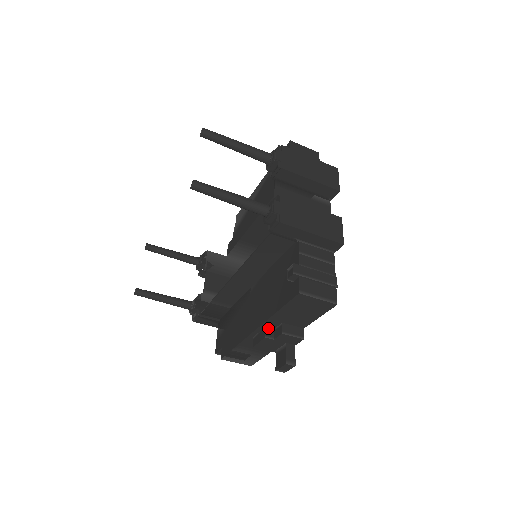
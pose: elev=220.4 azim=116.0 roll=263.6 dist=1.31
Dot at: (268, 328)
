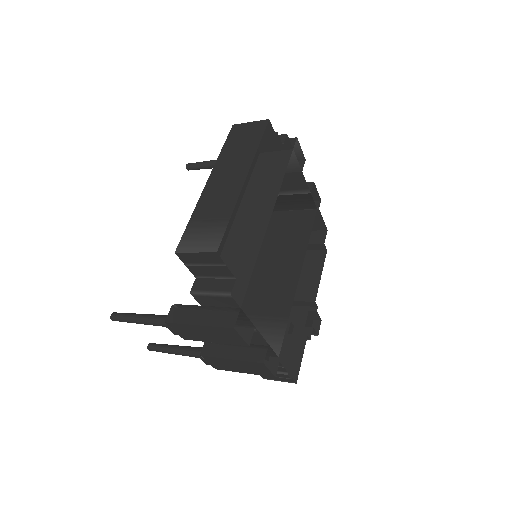
Dot at: occluded
